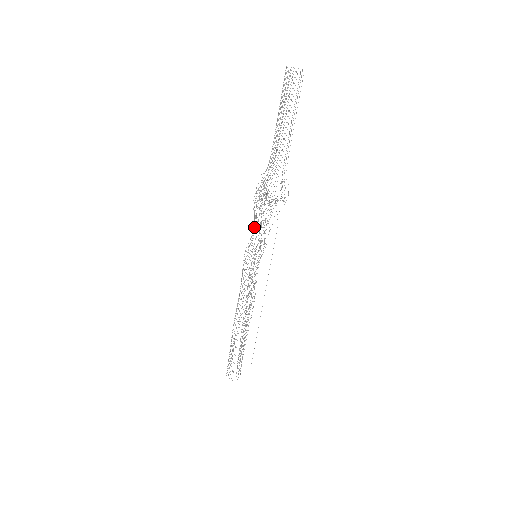
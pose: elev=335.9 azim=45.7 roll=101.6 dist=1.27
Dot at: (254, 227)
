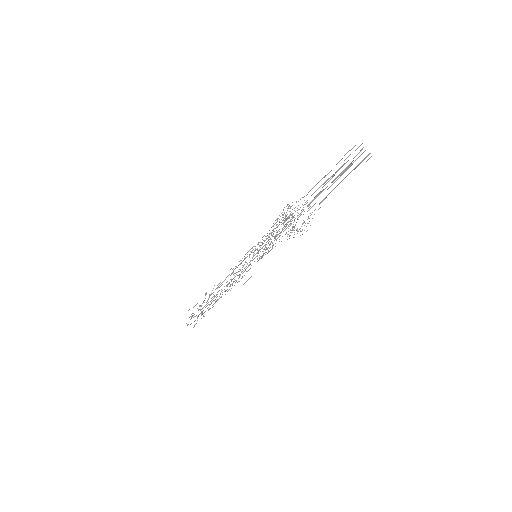
Dot at: occluded
